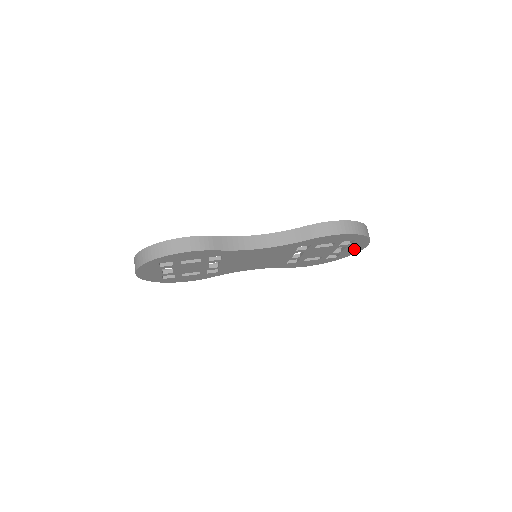
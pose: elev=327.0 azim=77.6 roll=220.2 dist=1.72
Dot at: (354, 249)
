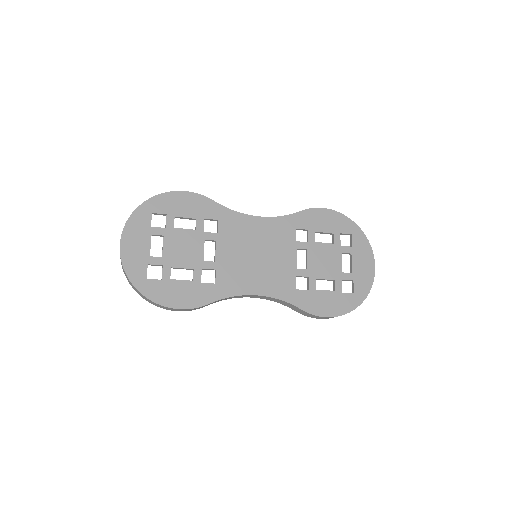
Dot at: (364, 270)
